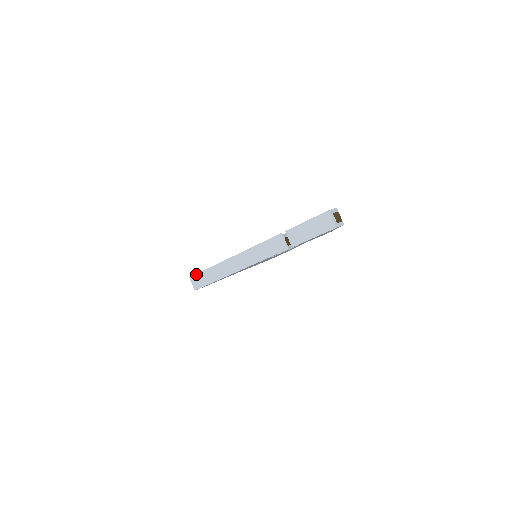
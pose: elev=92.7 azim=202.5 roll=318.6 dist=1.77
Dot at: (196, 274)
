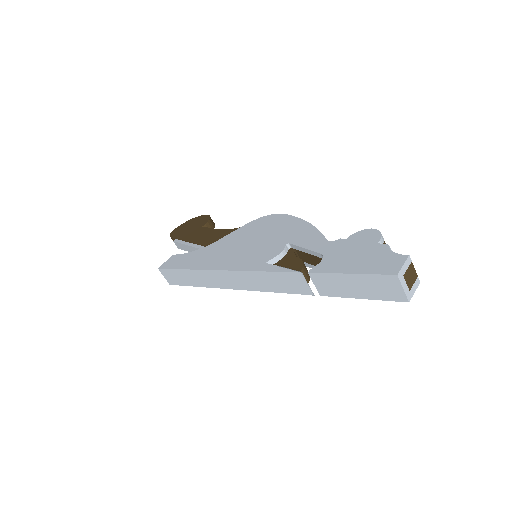
Dot at: (167, 269)
